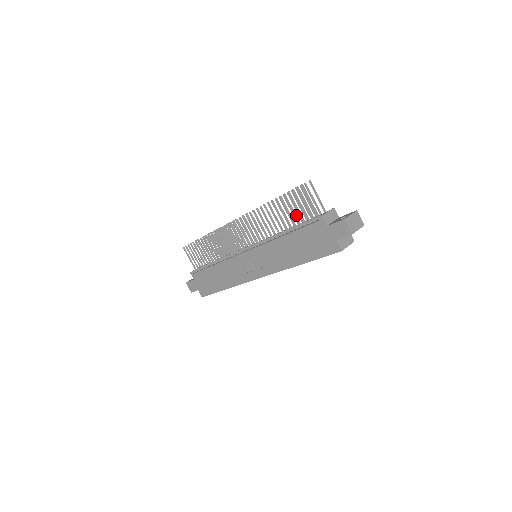
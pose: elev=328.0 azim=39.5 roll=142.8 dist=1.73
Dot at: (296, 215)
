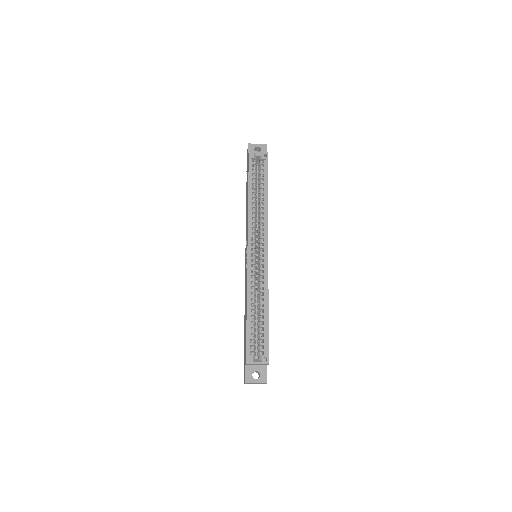
Dot at: occluded
